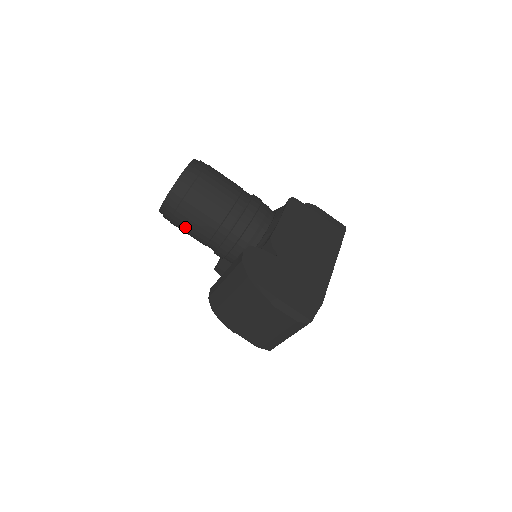
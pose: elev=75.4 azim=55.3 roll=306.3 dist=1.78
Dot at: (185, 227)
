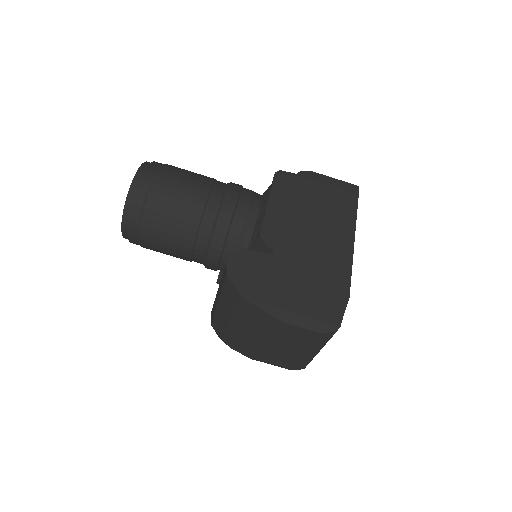
Dot at: (158, 248)
